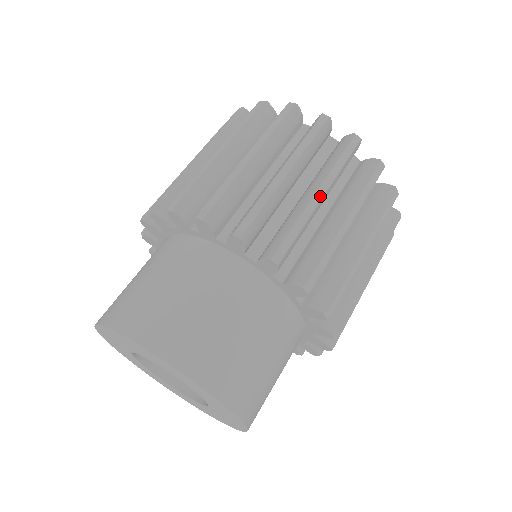
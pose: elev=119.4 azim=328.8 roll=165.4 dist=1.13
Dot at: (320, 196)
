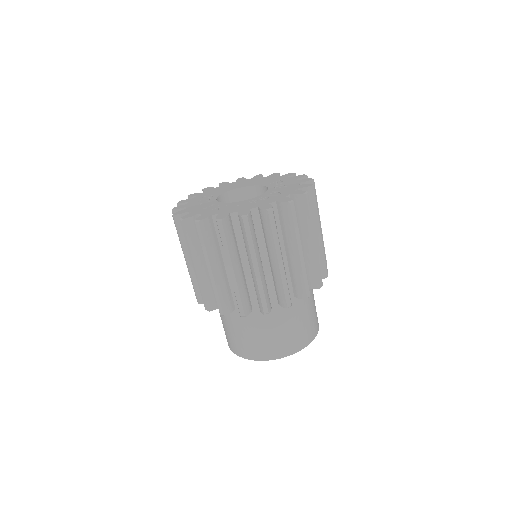
Dot at: (302, 254)
